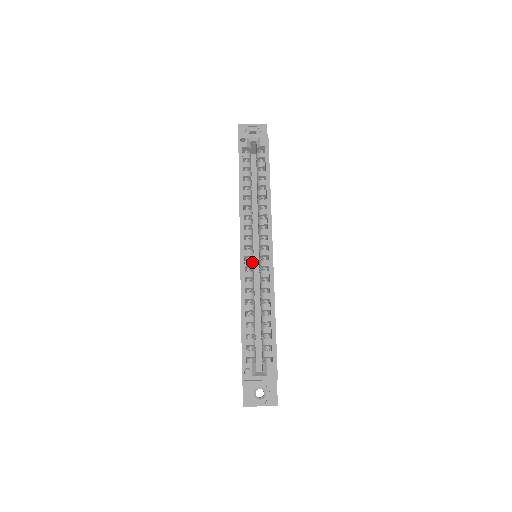
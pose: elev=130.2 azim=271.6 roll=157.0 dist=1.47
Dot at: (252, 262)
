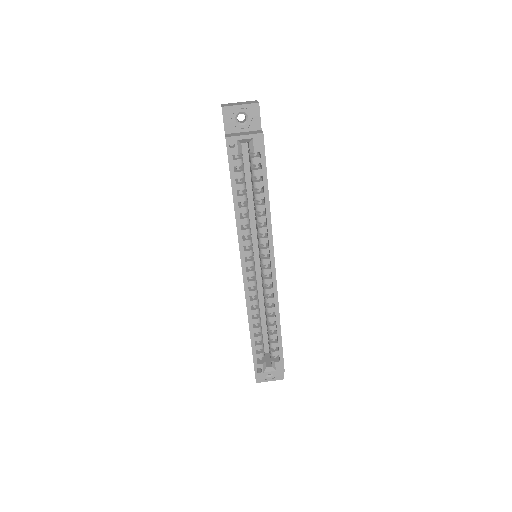
Dot at: (255, 281)
